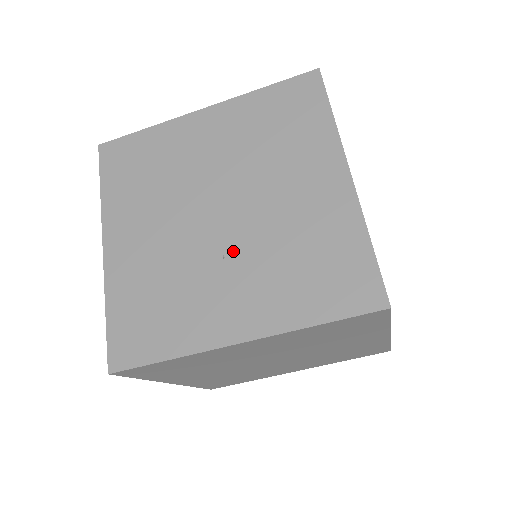
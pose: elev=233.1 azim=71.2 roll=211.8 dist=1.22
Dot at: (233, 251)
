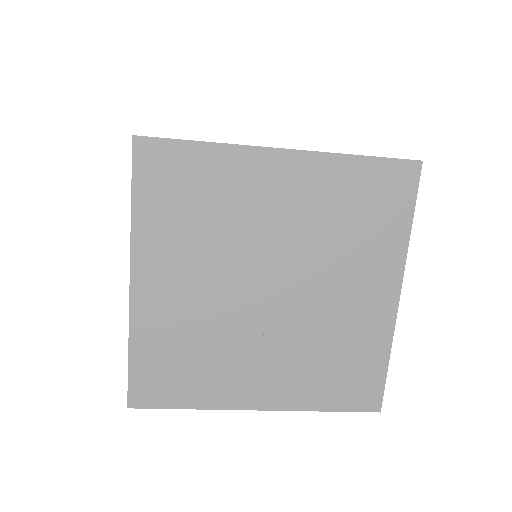
Dot at: (273, 332)
